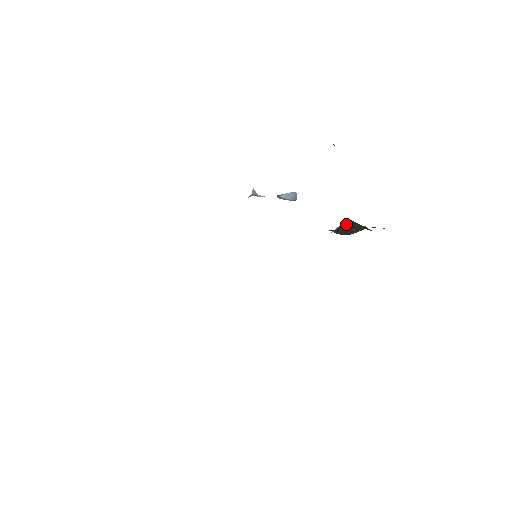
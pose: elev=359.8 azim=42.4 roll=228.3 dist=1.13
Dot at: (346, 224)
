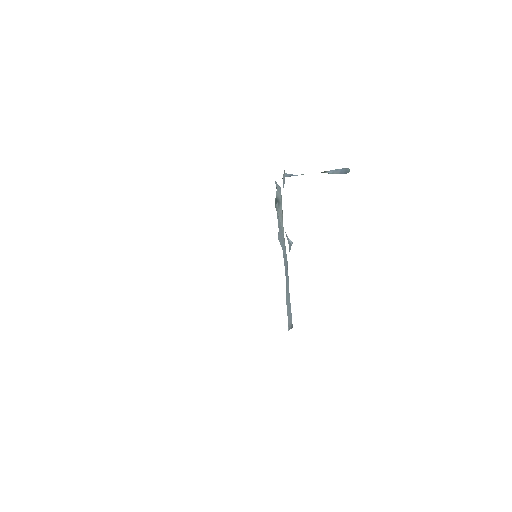
Dot at: occluded
